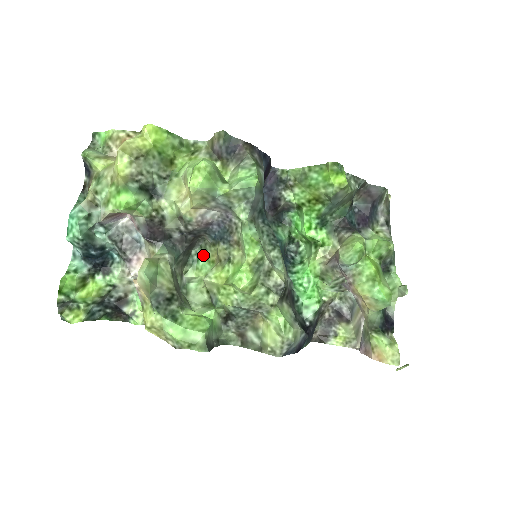
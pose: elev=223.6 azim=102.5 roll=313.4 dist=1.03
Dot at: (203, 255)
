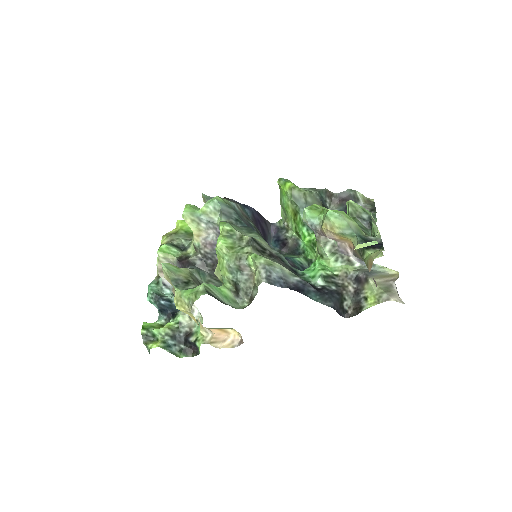
Dot at: occluded
